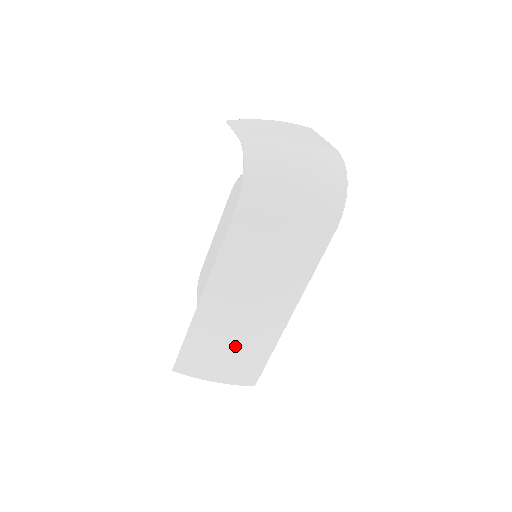
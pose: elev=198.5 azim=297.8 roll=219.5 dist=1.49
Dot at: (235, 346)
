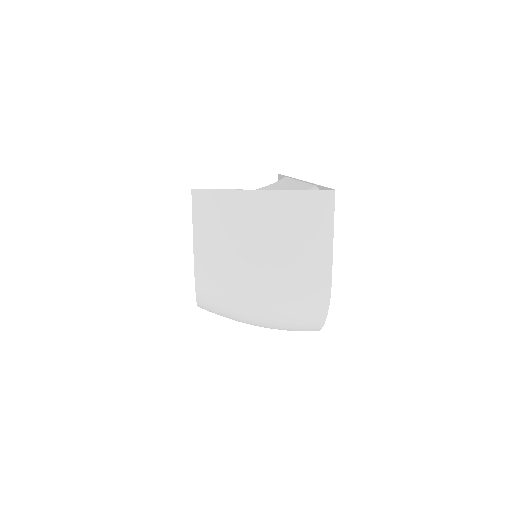
Dot at: occluded
